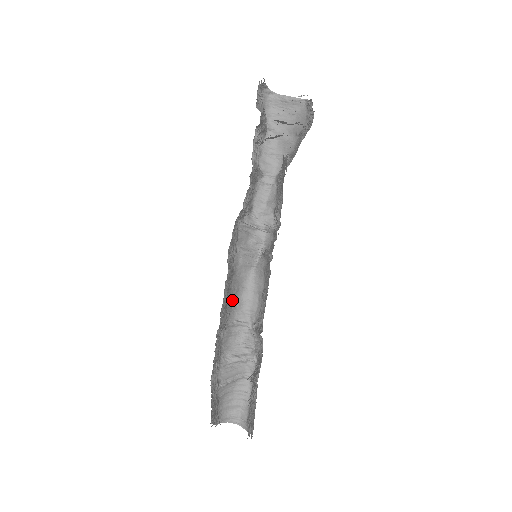
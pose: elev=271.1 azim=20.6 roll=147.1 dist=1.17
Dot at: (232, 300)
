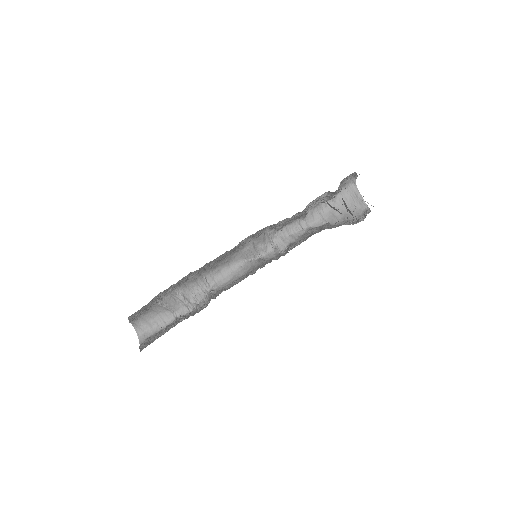
Dot at: (217, 264)
